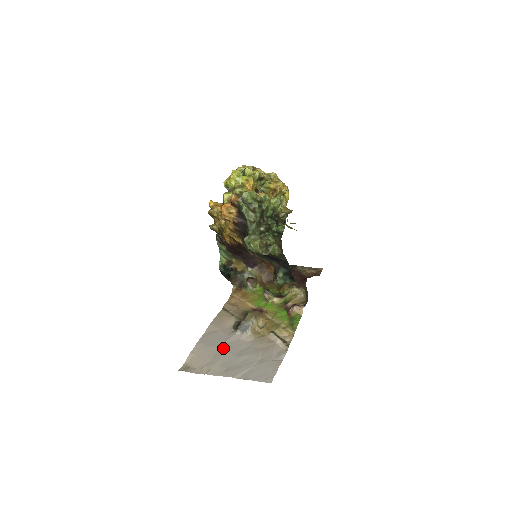
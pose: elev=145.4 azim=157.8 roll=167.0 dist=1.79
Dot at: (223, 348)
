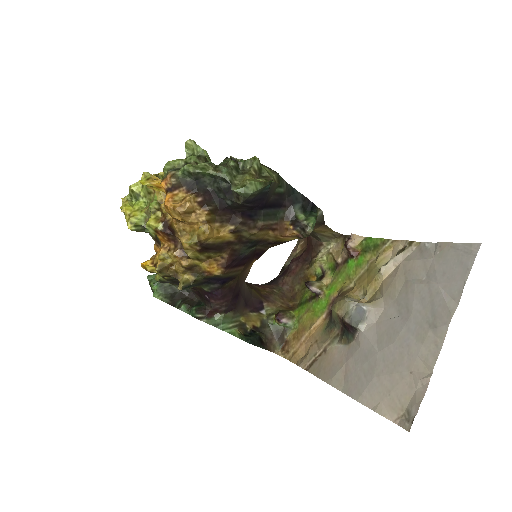
Dot at: (385, 347)
